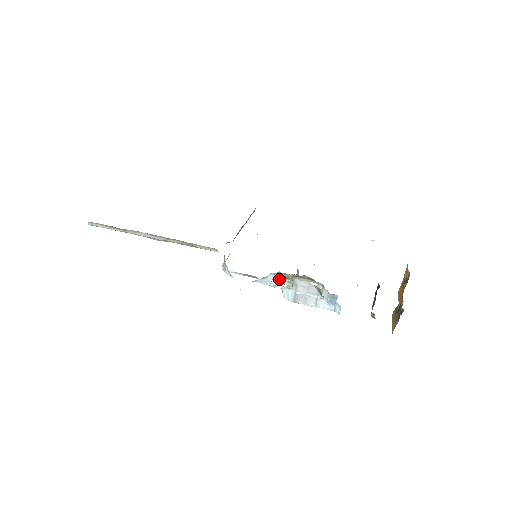
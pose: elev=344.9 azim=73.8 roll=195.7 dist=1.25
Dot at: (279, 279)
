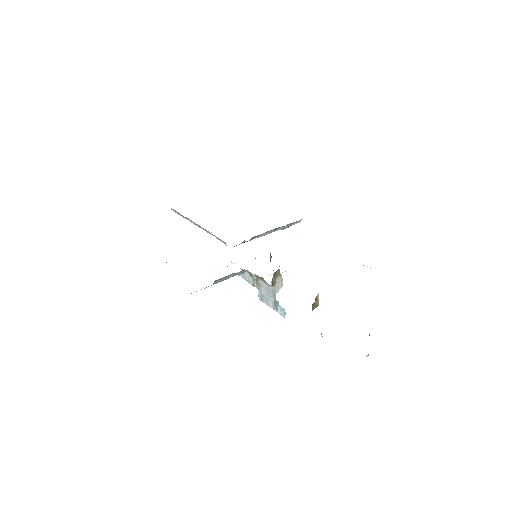
Dot at: (251, 277)
